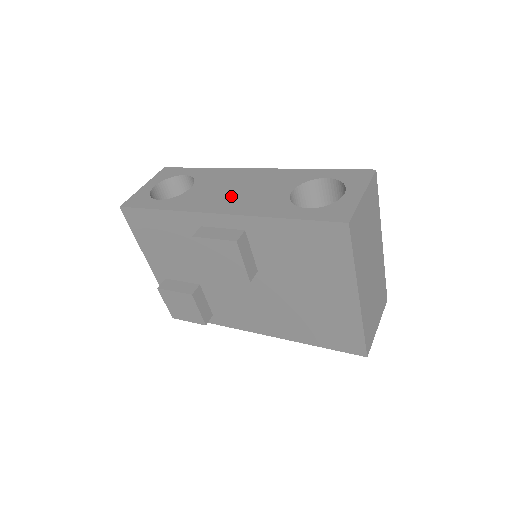
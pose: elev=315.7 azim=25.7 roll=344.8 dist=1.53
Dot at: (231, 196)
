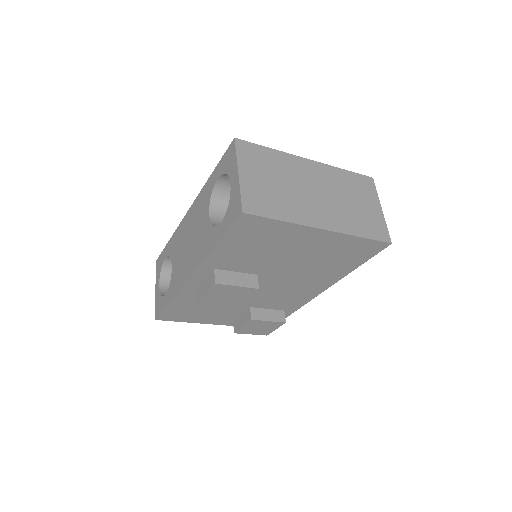
Dot at: (188, 253)
